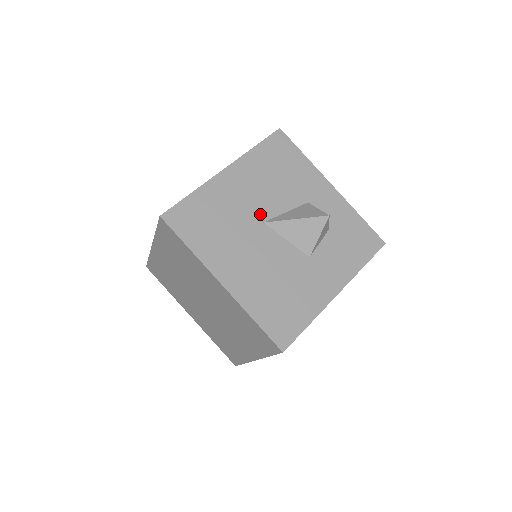
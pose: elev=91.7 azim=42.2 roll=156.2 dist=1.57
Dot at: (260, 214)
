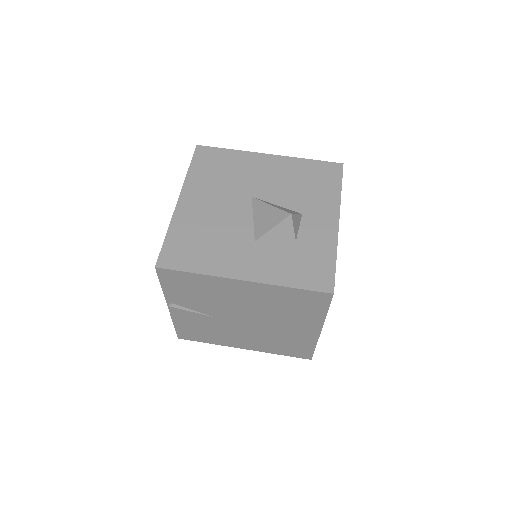
Dot at: (257, 191)
